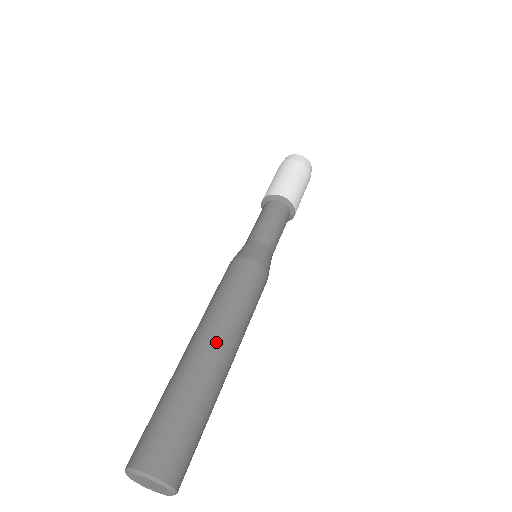
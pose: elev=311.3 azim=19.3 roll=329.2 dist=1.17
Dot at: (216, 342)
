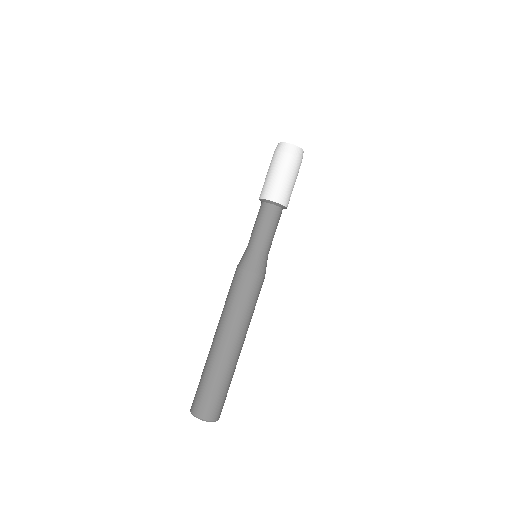
Dot at: (224, 338)
